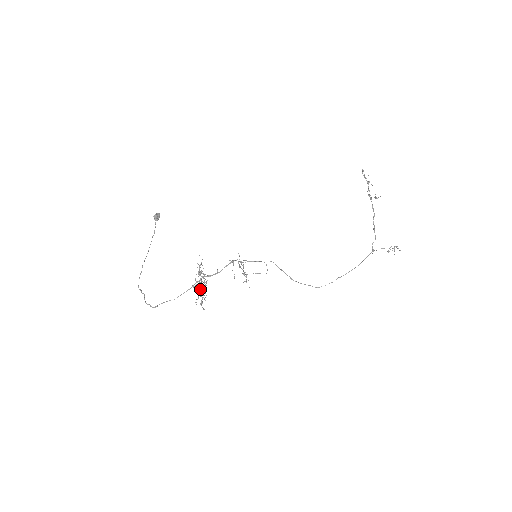
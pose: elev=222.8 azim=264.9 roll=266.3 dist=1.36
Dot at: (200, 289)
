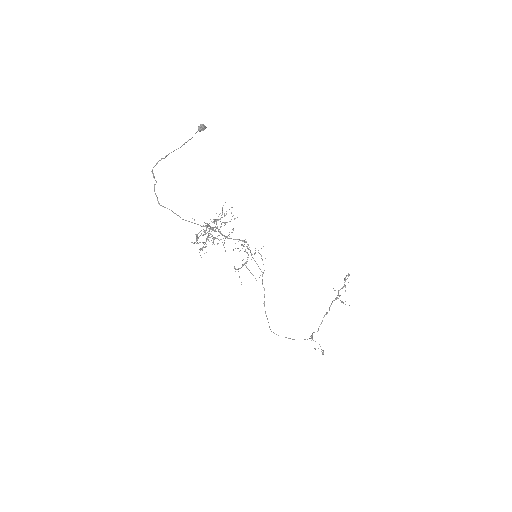
Dot at: occluded
